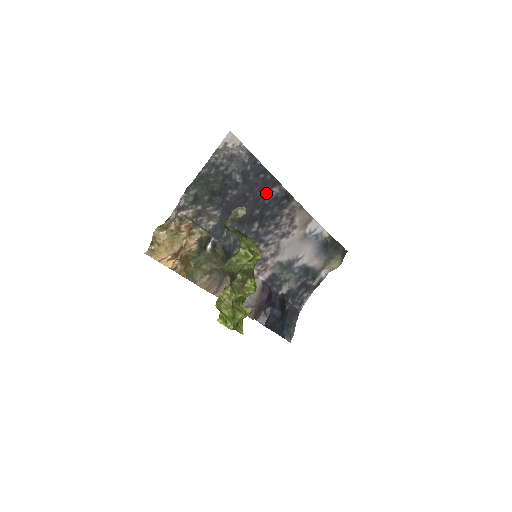
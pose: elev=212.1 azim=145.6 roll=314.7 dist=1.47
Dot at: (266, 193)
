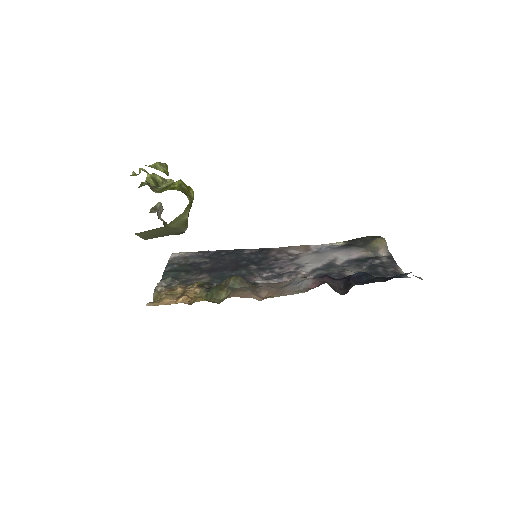
Dot at: (239, 256)
